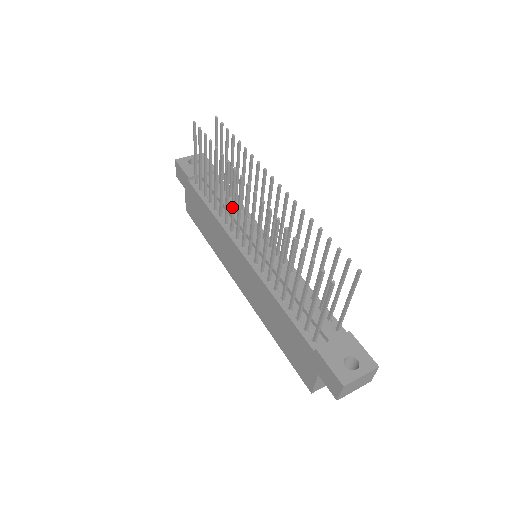
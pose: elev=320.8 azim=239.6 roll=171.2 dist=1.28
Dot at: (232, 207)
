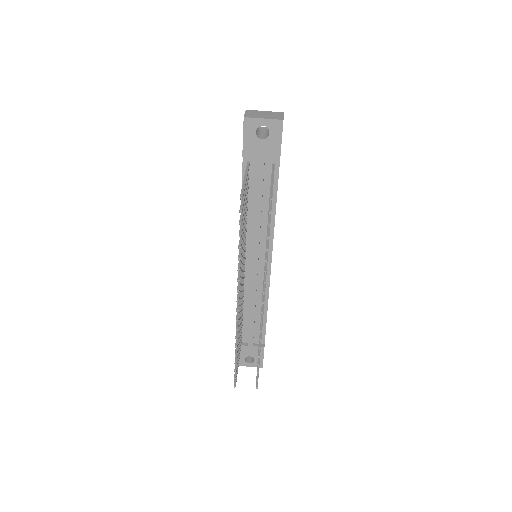
Dot at: occluded
